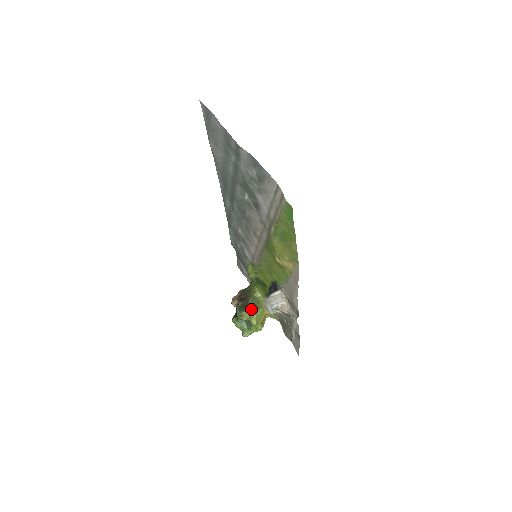
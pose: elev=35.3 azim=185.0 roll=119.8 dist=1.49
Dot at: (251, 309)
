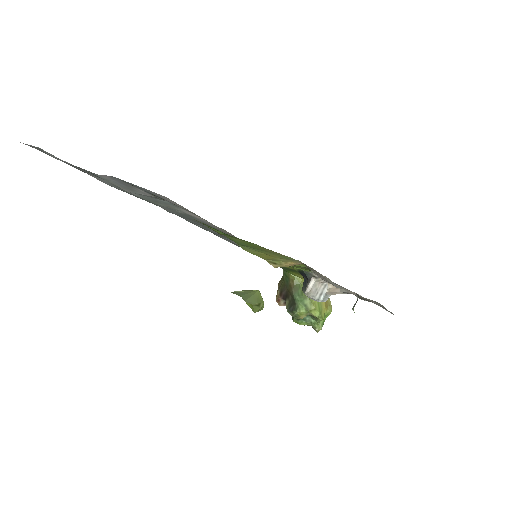
Dot at: (302, 303)
